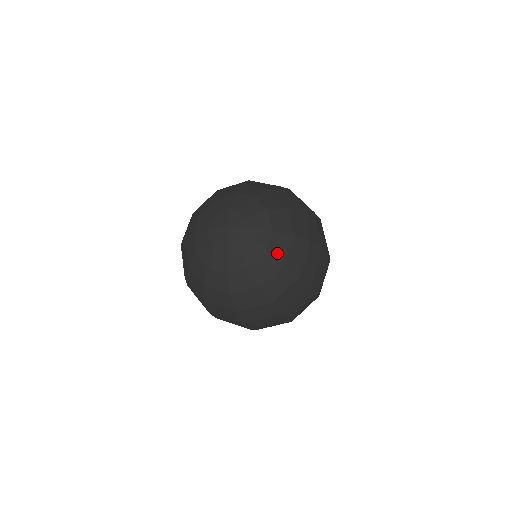
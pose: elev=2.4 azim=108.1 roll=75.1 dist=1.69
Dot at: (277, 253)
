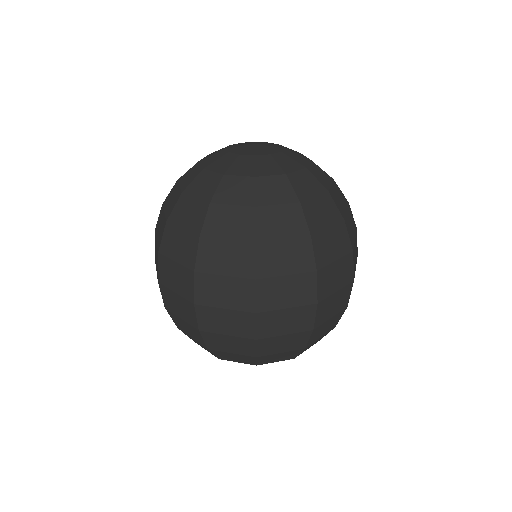
Dot at: (319, 178)
